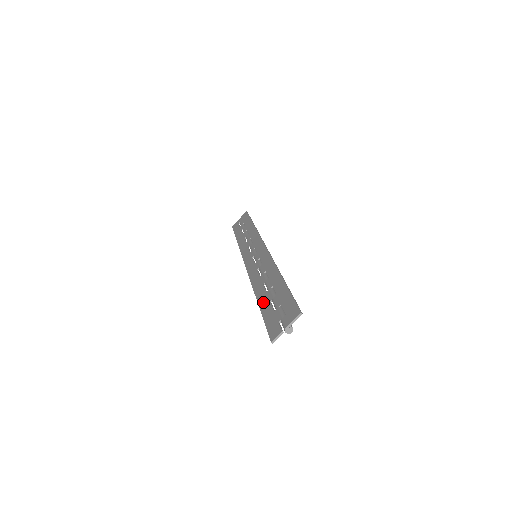
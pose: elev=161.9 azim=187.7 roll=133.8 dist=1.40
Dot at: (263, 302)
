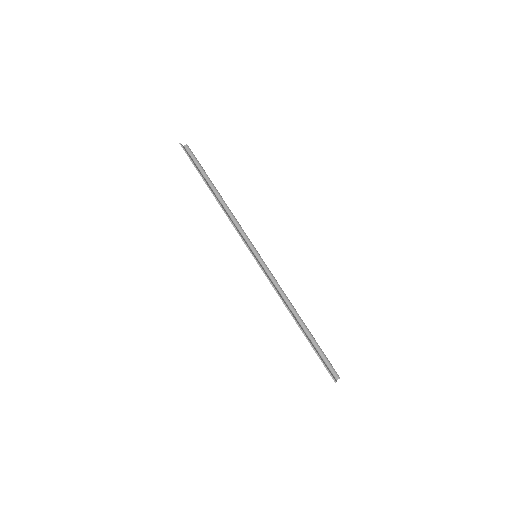
Dot at: occluded
